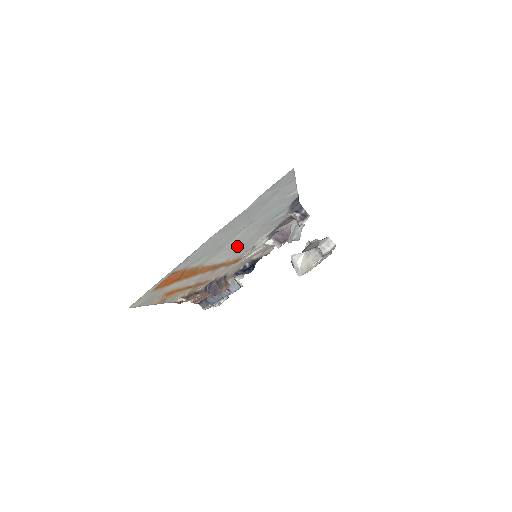
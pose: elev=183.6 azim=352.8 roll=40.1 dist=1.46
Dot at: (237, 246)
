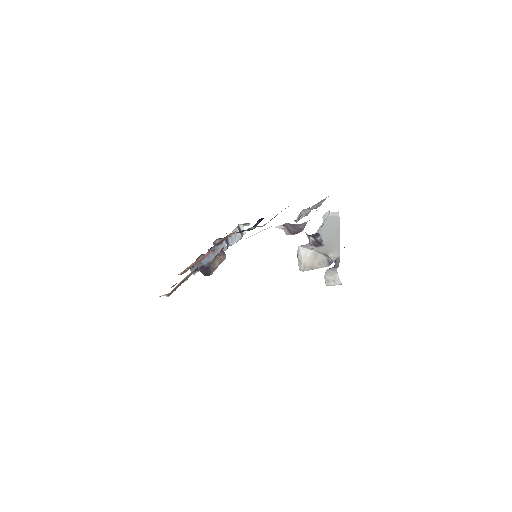
Dot at: occluded
